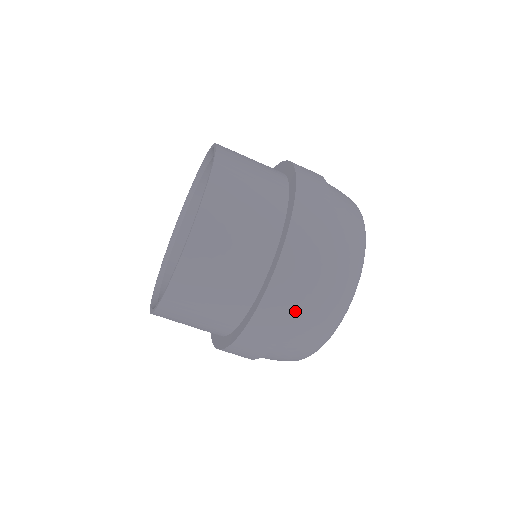
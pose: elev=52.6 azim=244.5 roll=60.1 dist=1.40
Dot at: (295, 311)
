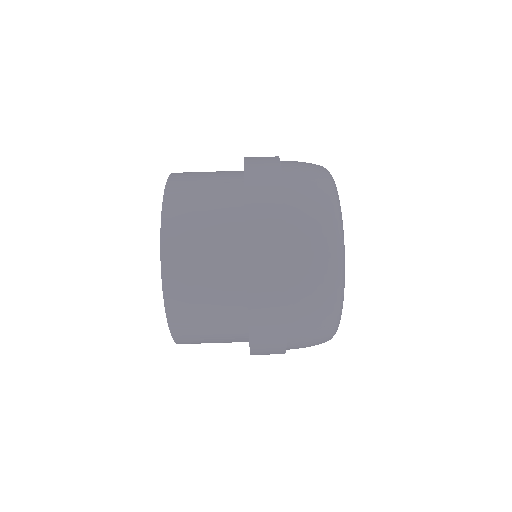
Dot at: (284, 248)
